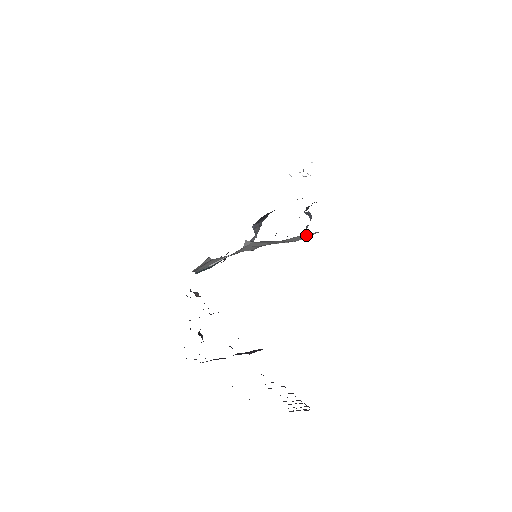
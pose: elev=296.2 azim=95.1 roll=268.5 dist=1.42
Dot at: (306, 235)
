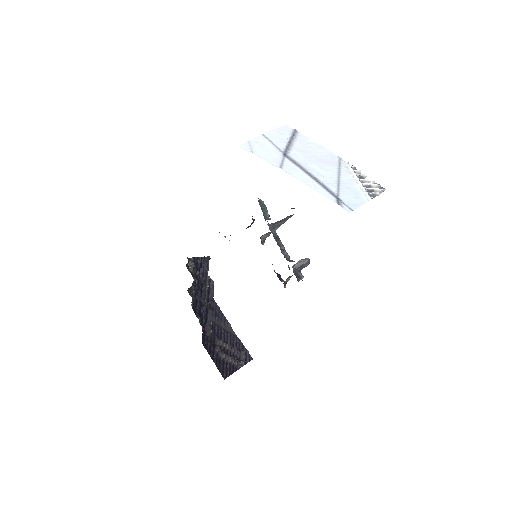
Dot at: occluded
